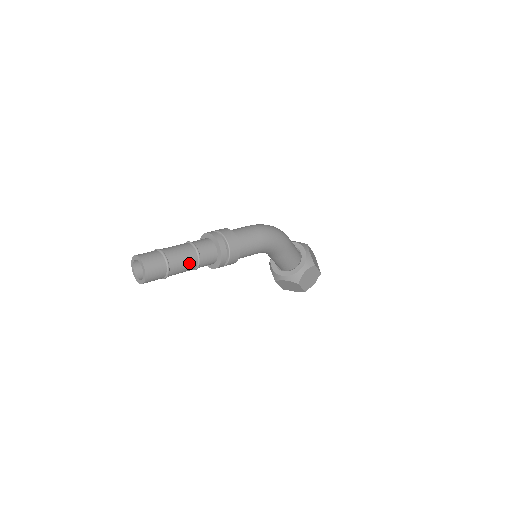
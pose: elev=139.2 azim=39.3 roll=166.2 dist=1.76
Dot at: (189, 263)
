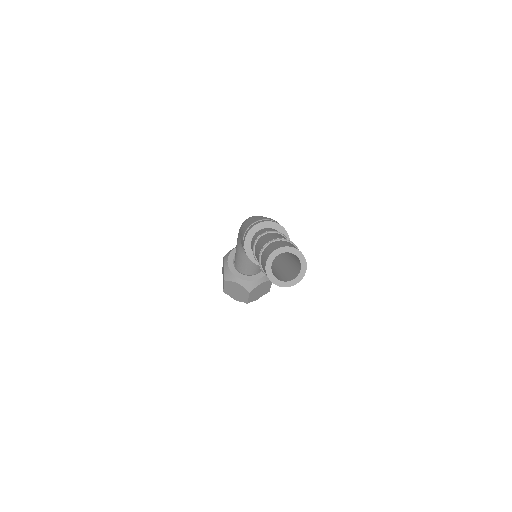
Dot at: occluded
